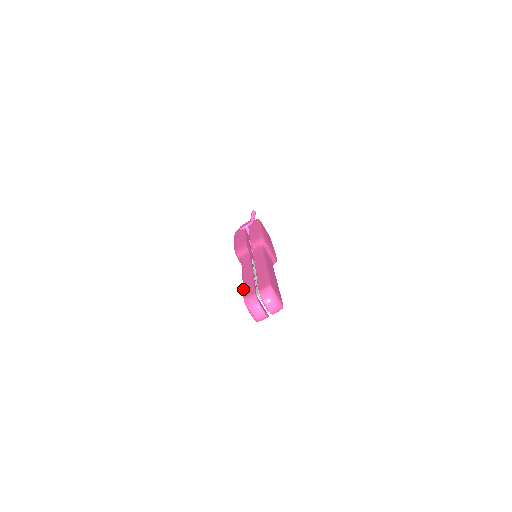
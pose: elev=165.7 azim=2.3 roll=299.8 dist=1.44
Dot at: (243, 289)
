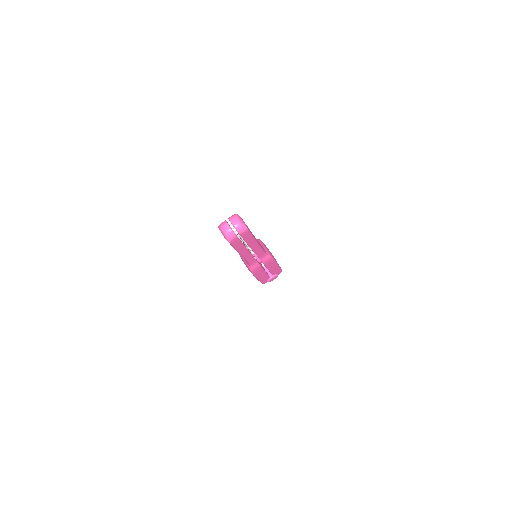
Dot at: occluded
